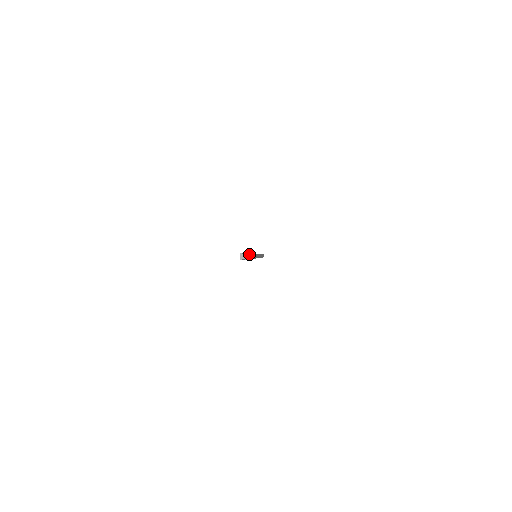
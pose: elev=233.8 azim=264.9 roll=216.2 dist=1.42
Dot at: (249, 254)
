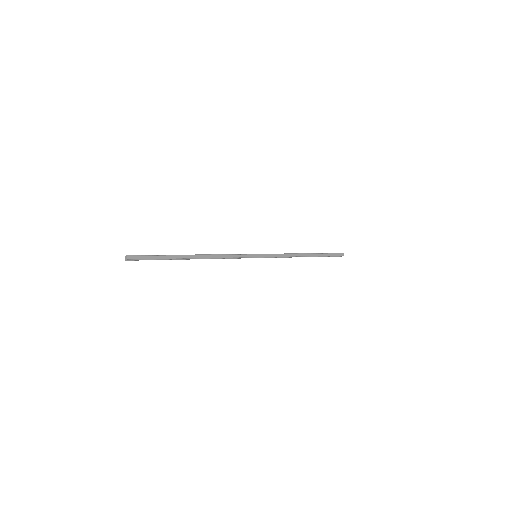
Dot at: (153, 256)
